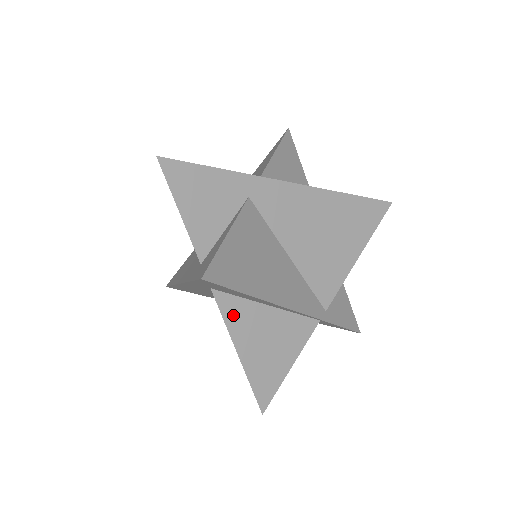
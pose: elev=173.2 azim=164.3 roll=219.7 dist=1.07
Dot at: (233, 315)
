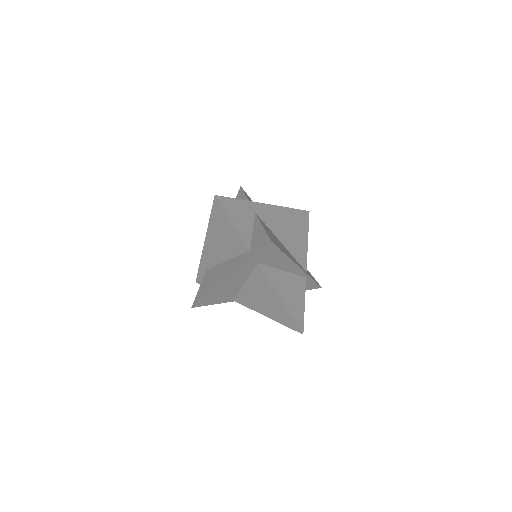
Dot at: (271, 277)
